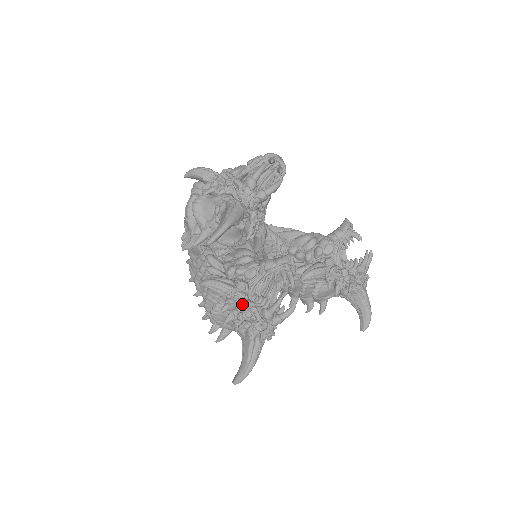
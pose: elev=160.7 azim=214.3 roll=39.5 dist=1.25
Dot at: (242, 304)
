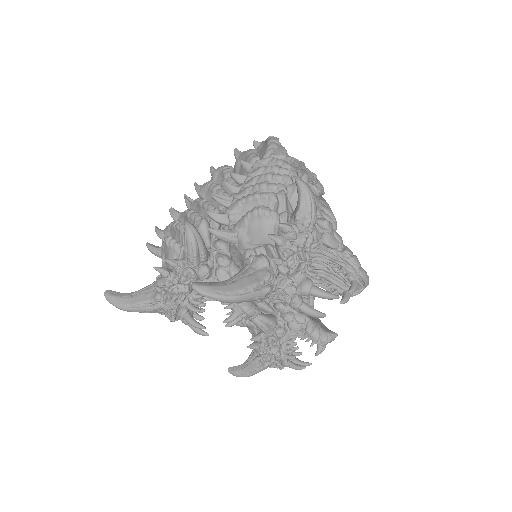
Dot at: (183, 281)
